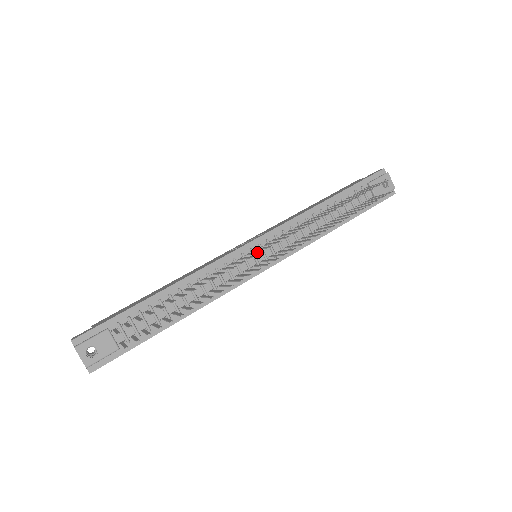
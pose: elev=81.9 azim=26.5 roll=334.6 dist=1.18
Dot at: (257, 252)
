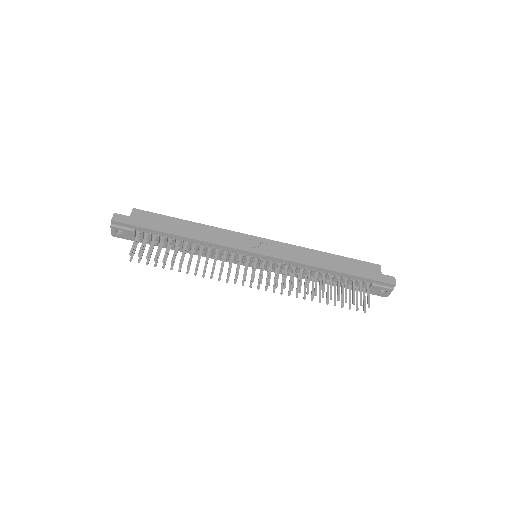
Dot at: (245, 273)
